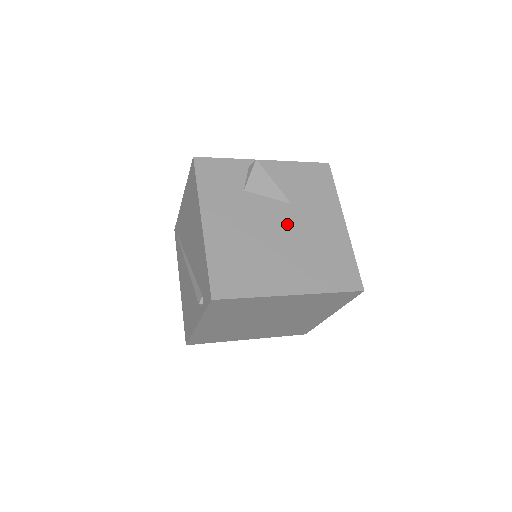
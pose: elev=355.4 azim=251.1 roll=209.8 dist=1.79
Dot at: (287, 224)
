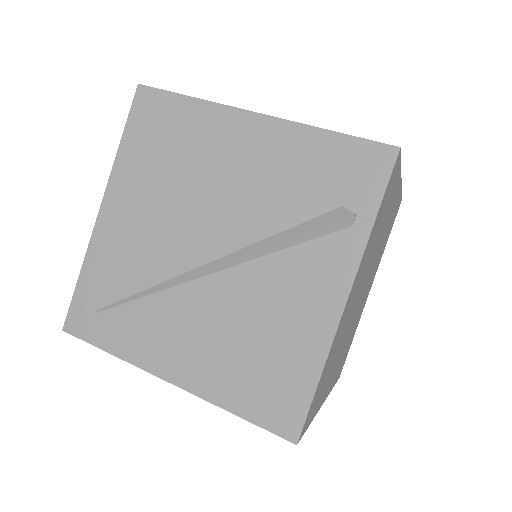
Dot at: occluded
